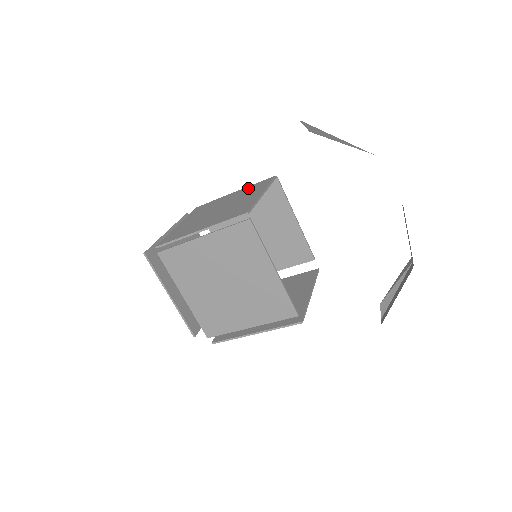
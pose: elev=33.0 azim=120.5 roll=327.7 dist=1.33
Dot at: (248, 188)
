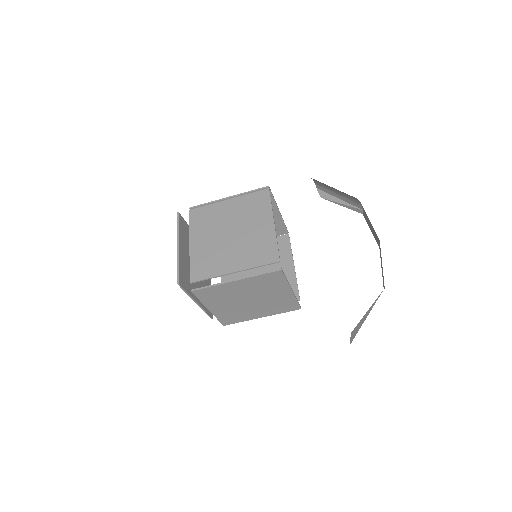
Dot at: occluded
